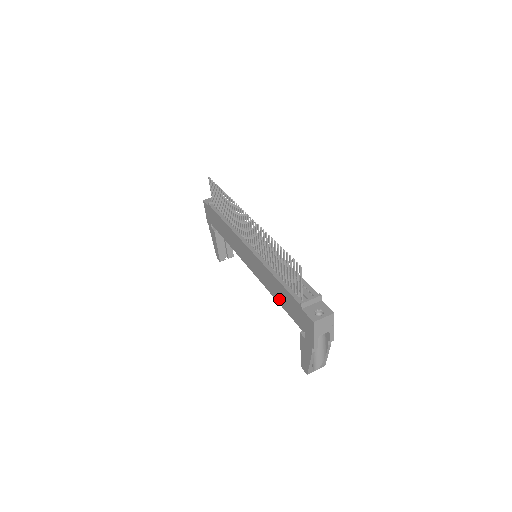
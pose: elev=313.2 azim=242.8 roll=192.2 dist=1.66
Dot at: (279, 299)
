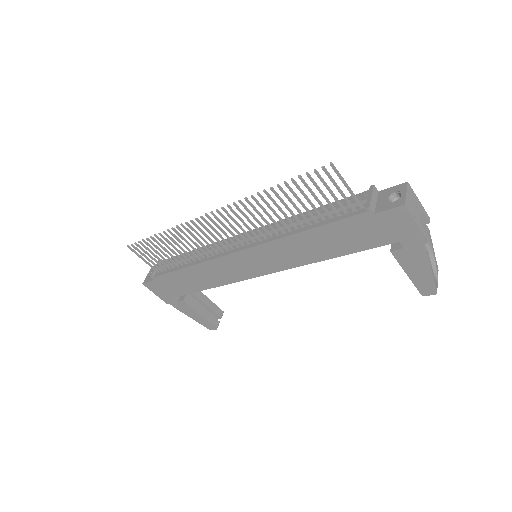
Dot at: (331, 251)
